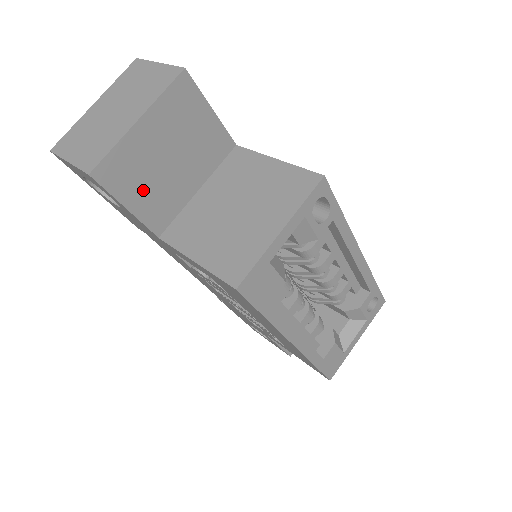
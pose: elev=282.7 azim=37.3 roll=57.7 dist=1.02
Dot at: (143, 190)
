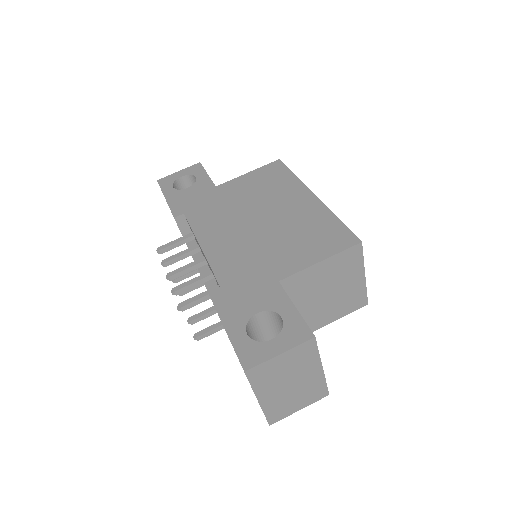
Dot at: occluded
